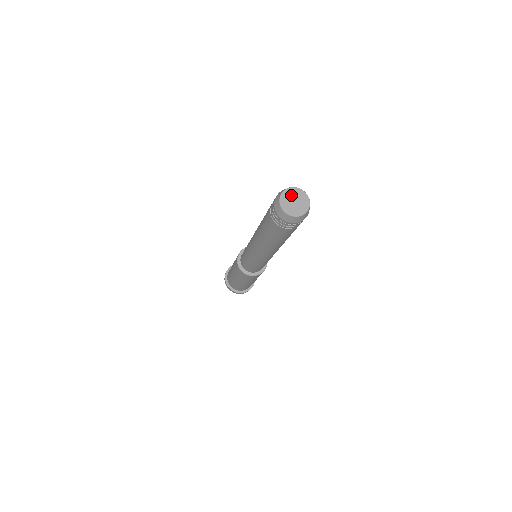
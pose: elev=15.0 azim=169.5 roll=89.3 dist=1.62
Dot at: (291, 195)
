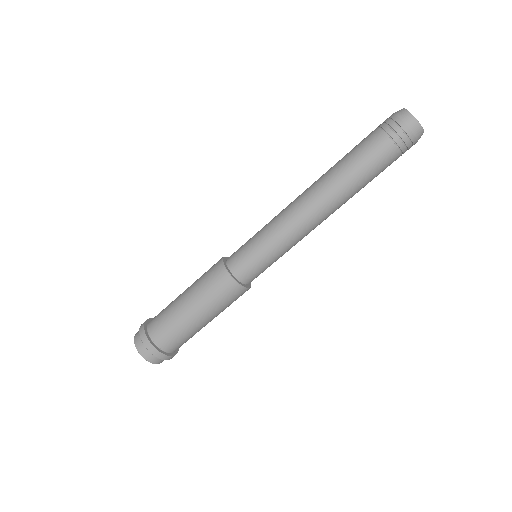
Dot at: occluded
